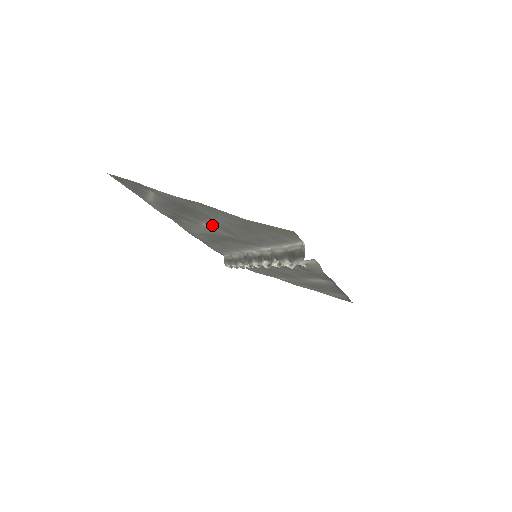
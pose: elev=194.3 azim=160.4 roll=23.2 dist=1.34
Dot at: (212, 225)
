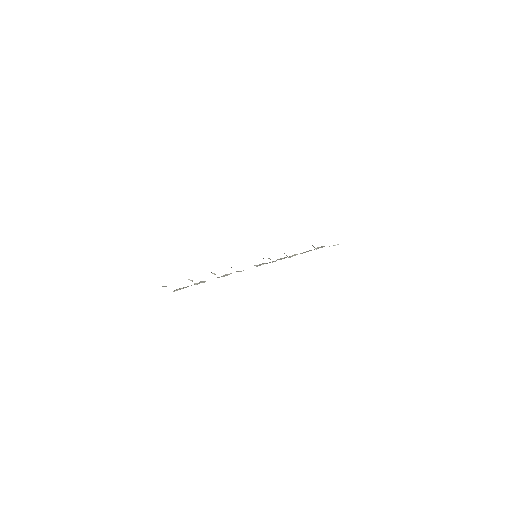
Dot at: occluded
